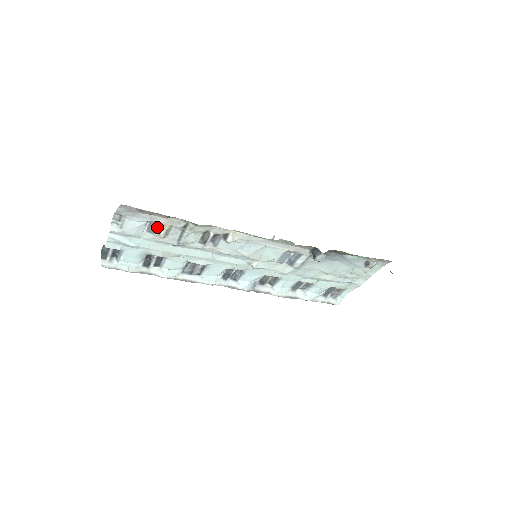
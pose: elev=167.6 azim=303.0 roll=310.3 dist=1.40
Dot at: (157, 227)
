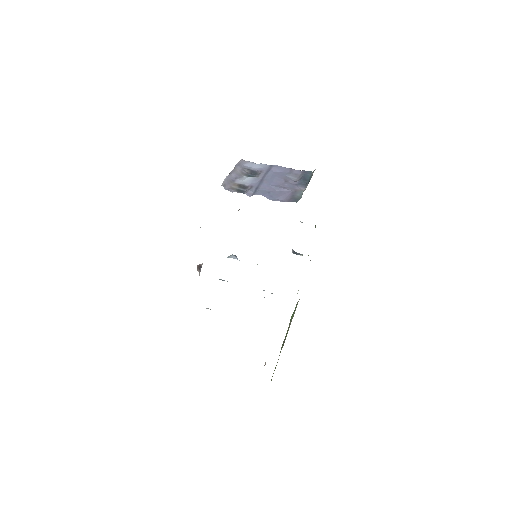
Dot at: occluded
